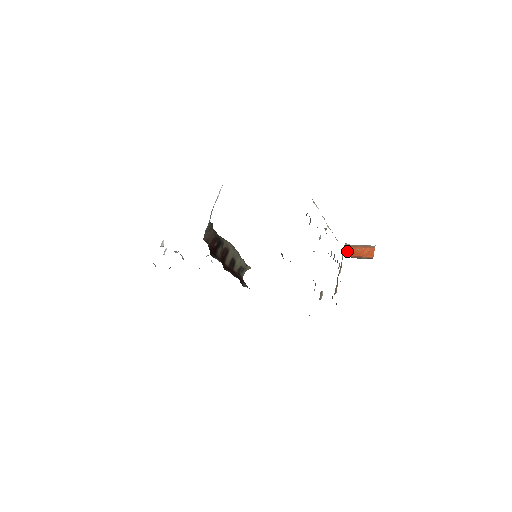
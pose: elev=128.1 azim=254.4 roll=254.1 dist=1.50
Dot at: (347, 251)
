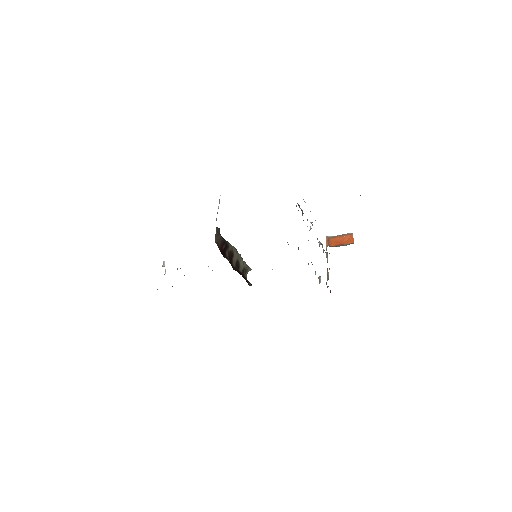
Dot at: (329, 242)
